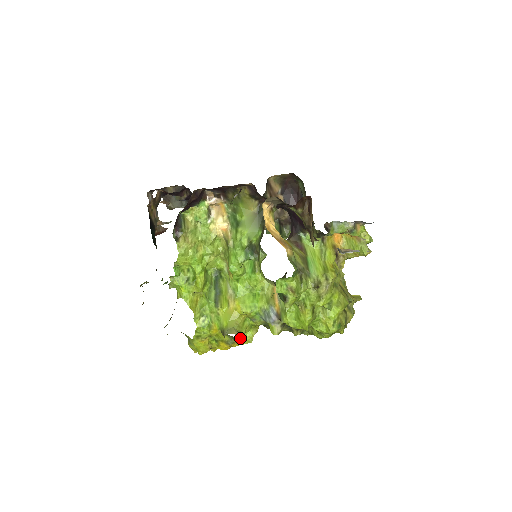
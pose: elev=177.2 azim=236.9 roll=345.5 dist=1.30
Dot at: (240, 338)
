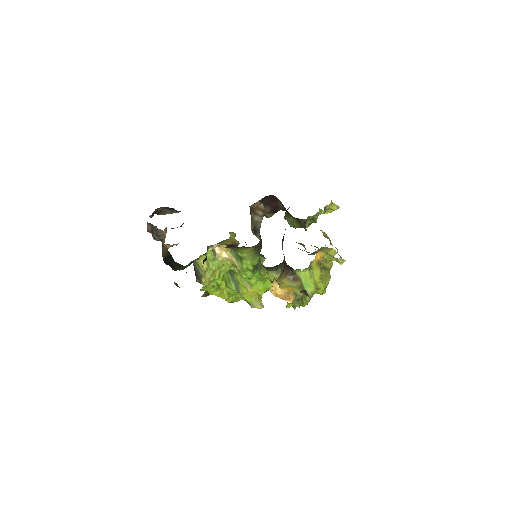
Dot at: occluded
